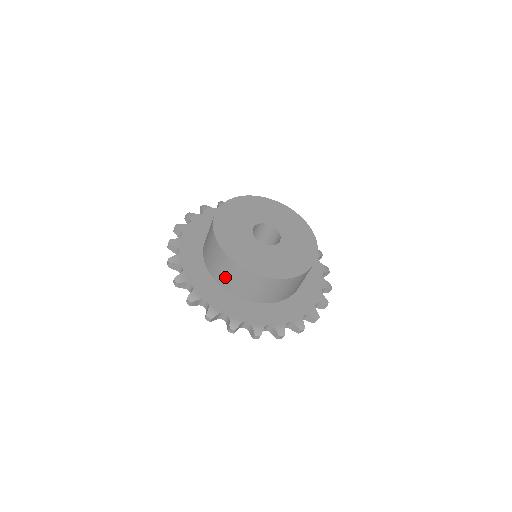
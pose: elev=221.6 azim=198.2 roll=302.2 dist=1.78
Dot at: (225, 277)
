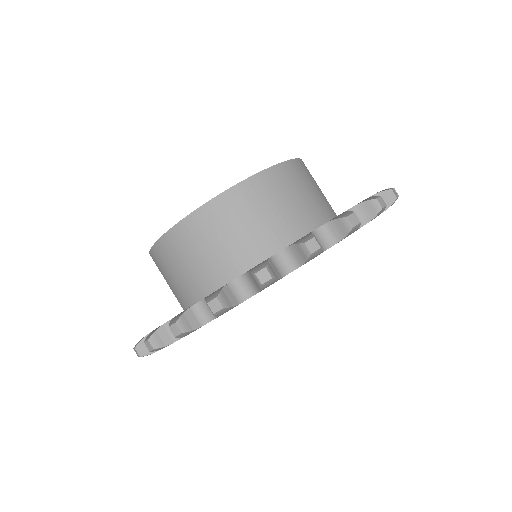
Dot at: (278, 219)
